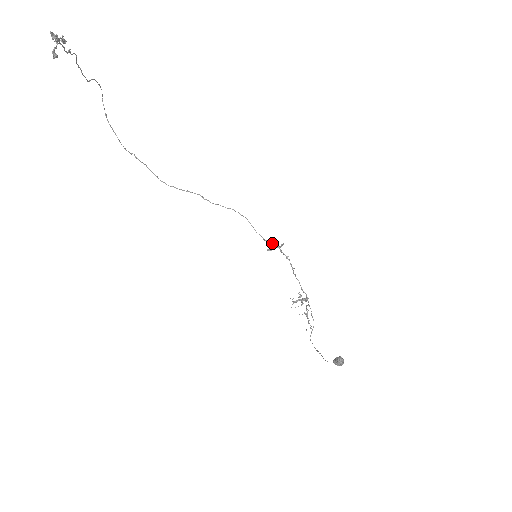
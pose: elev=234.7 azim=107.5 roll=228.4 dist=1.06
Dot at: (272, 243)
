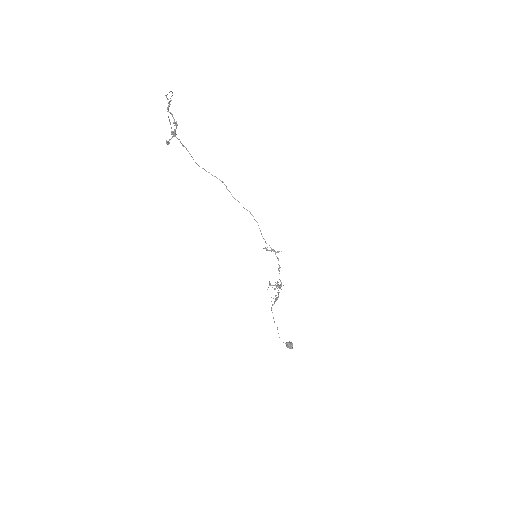
Dot at: occluded
